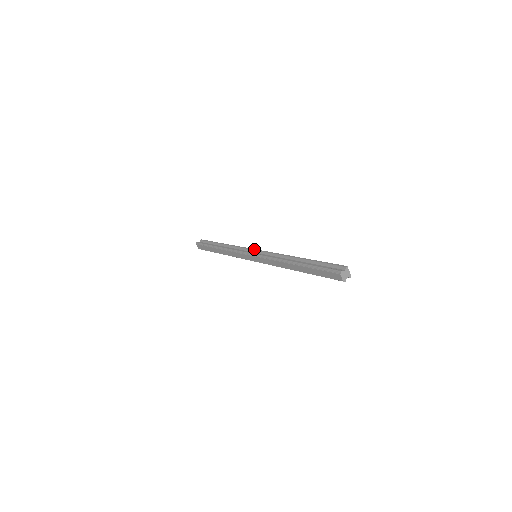
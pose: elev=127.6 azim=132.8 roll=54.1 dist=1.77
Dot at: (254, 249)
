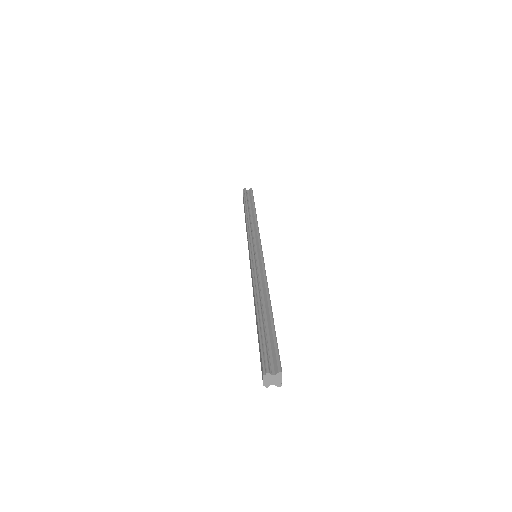
Dot at: (260, 247)
